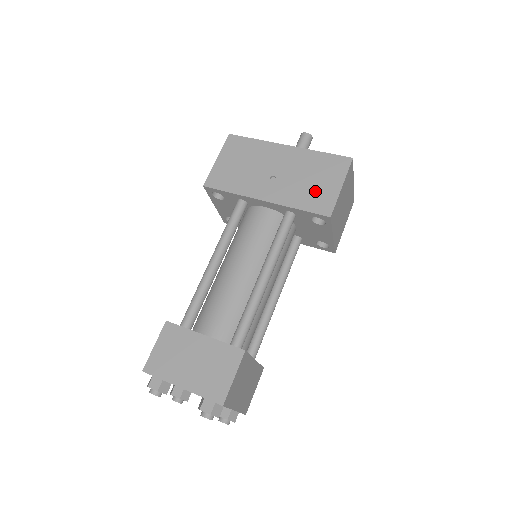
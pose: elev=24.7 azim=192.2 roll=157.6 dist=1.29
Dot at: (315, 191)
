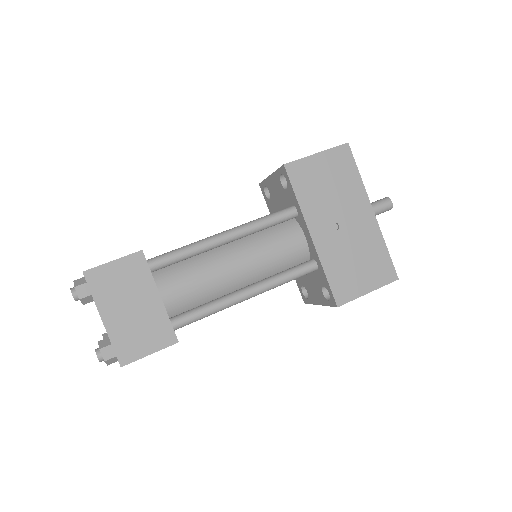
Dot at: (350, 274)
